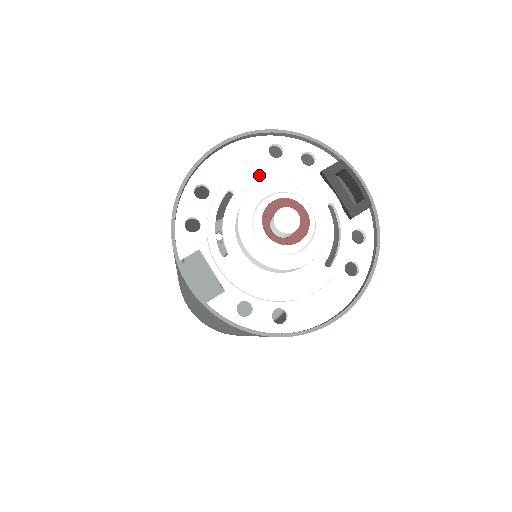
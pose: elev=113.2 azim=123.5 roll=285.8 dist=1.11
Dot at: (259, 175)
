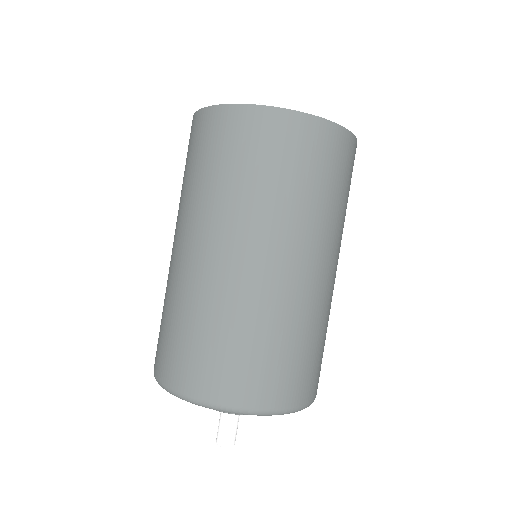
Dot at: occluded
